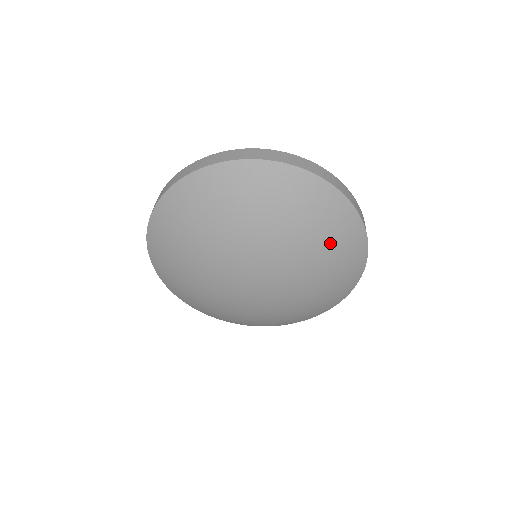
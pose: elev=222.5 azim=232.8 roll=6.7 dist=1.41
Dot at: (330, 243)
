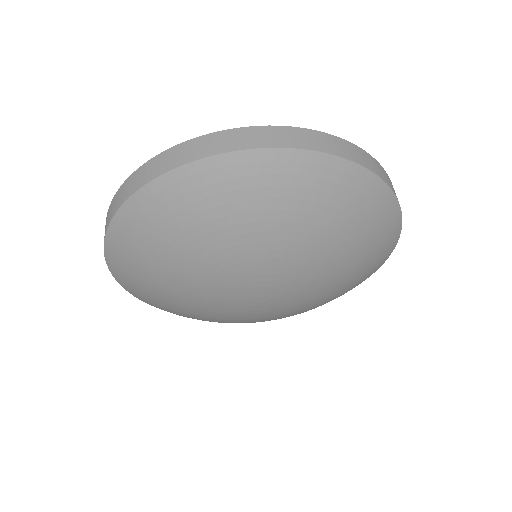
Dot at: (362, 267)
